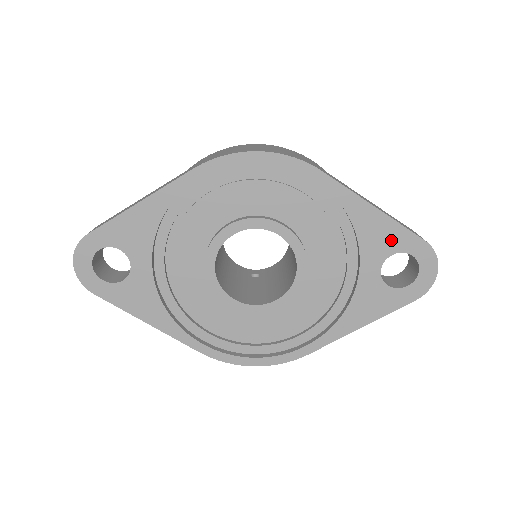
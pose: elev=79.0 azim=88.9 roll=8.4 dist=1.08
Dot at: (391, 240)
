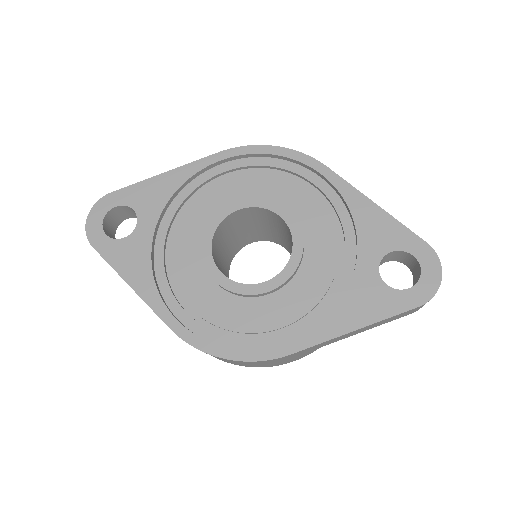
Dot at: (390, 237)
